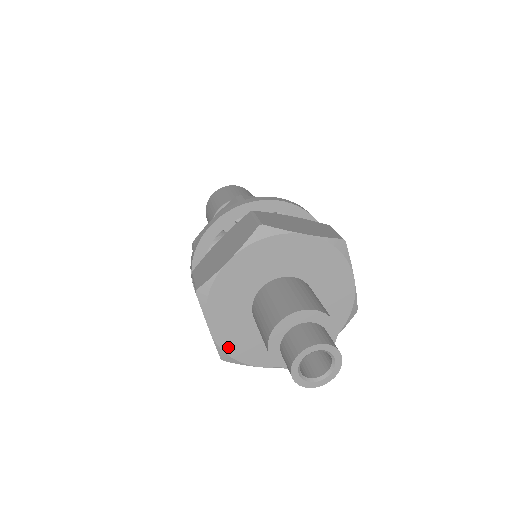
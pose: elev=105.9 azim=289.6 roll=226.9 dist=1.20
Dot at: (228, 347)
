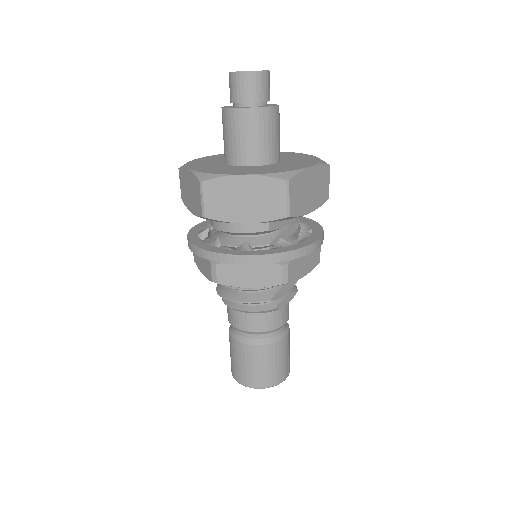
Dot at: (196, 161)
